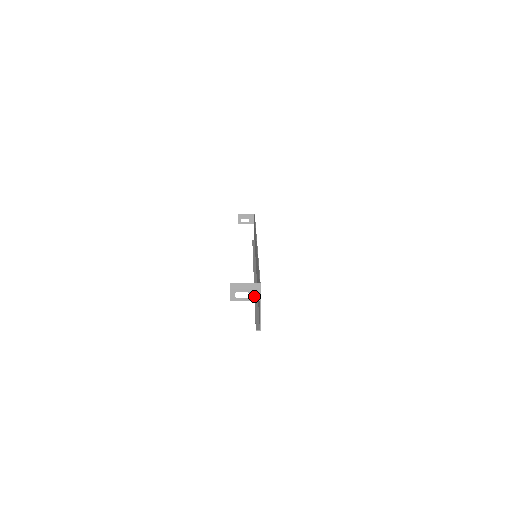
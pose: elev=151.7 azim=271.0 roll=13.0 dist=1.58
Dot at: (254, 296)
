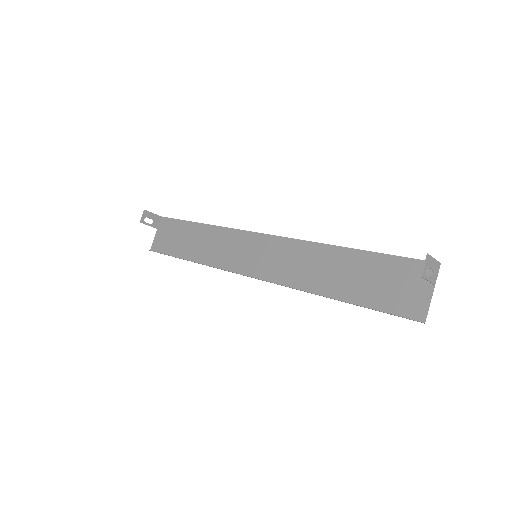
Dot at: (434, 277)
